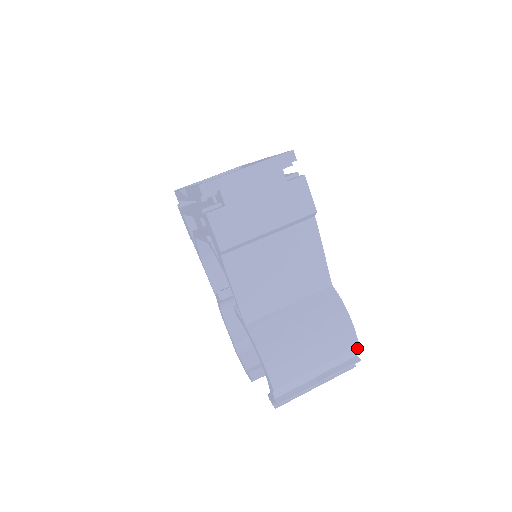
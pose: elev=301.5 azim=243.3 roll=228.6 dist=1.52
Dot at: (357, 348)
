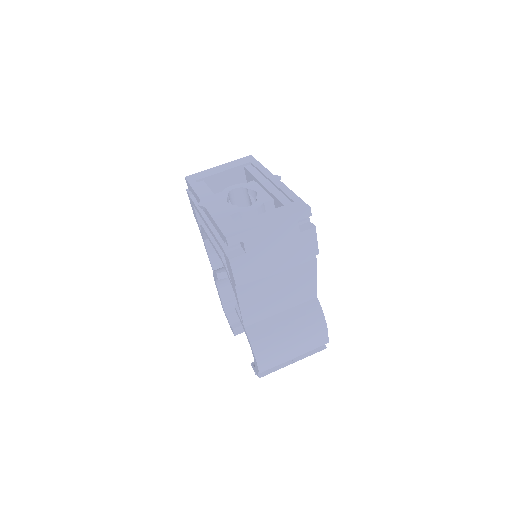
Dot at: occluded
